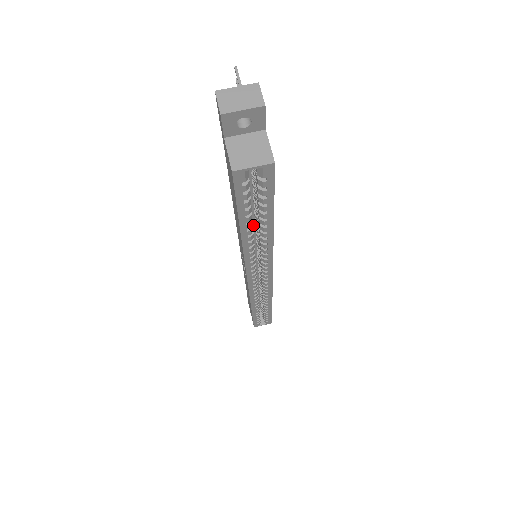
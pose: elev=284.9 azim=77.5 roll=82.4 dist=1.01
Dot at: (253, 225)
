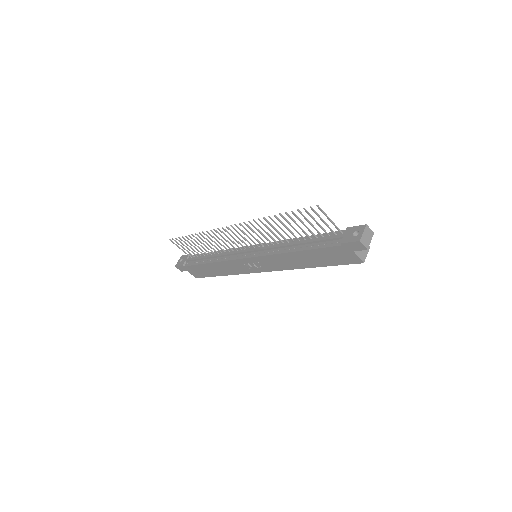
Dot at: occluded
